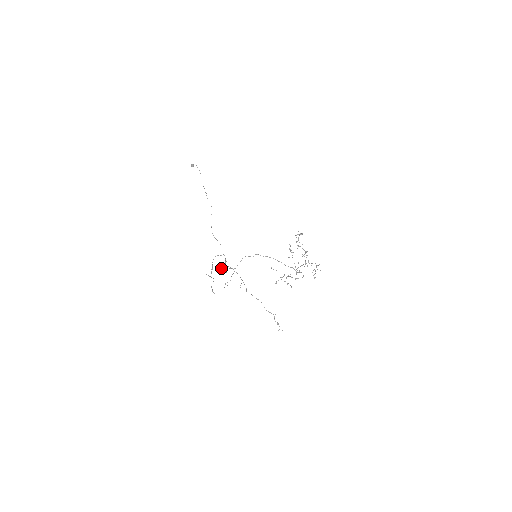
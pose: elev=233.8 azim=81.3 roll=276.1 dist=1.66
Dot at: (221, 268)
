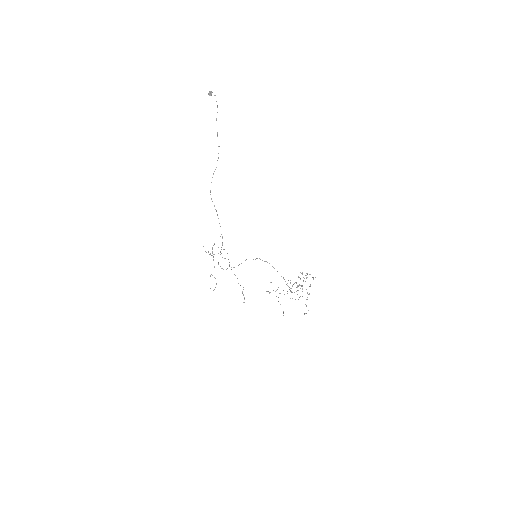
Dot at: occluded
